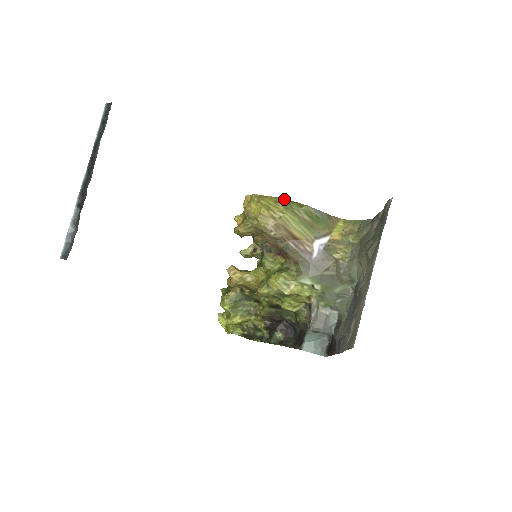
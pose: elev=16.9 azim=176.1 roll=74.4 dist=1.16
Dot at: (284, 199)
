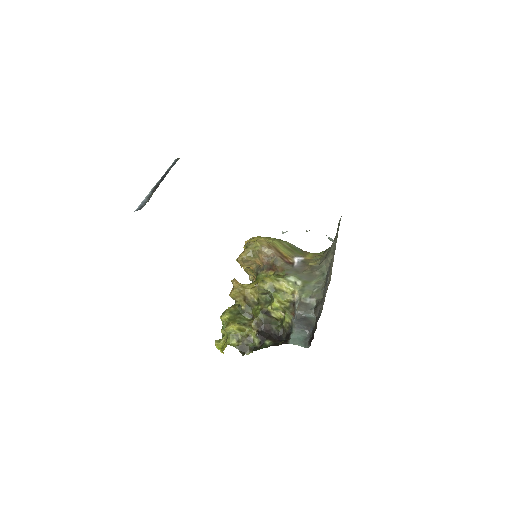
Dot at: occluded
